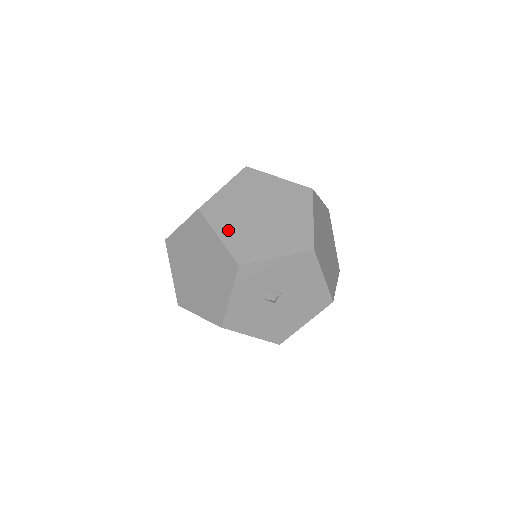
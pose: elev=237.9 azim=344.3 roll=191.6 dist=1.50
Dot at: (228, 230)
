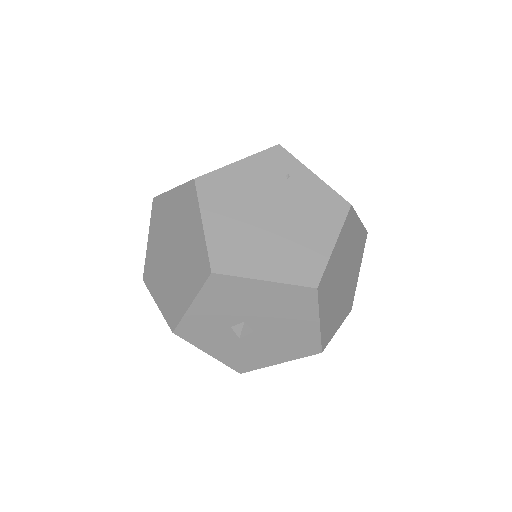
Dot at: (159, 292)
